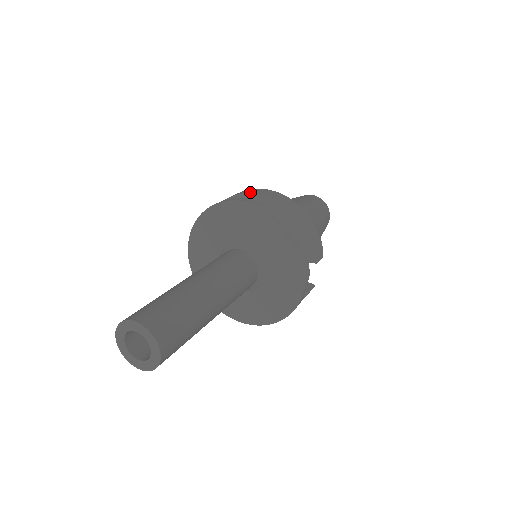
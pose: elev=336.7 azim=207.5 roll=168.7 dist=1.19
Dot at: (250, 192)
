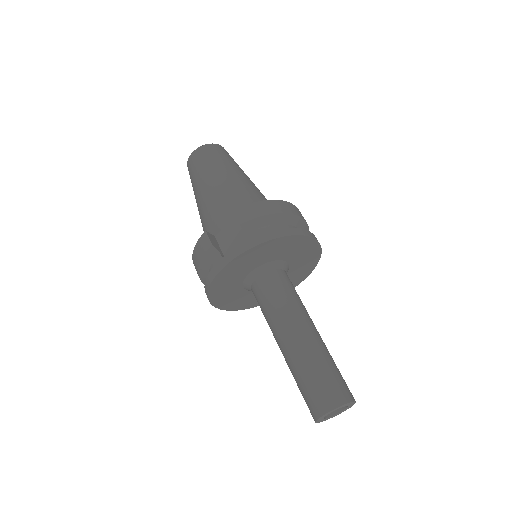
Dot at: (294, 213)
